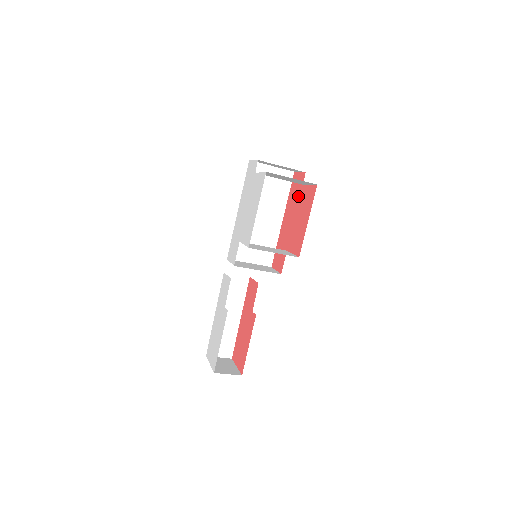
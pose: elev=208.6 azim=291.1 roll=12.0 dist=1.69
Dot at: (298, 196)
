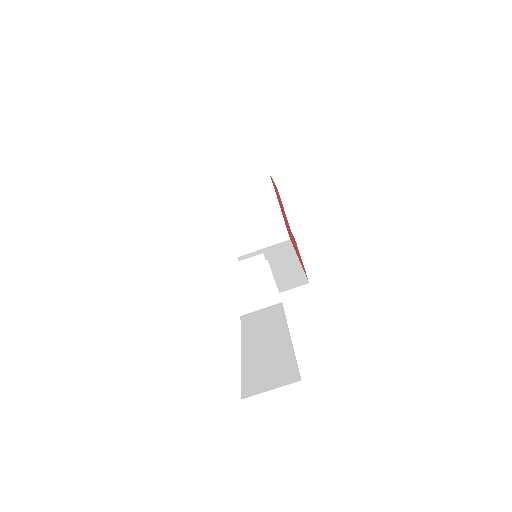
Dot at: occluded
